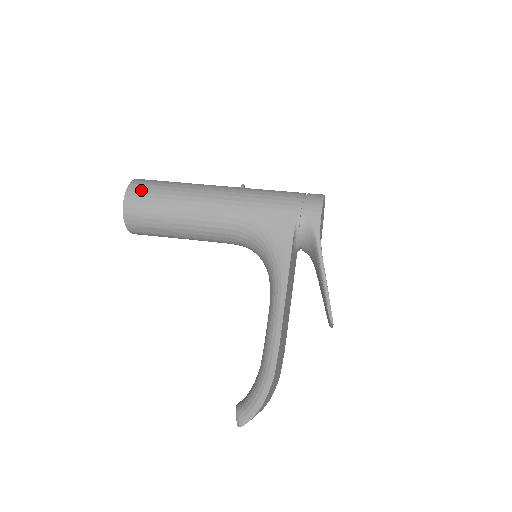
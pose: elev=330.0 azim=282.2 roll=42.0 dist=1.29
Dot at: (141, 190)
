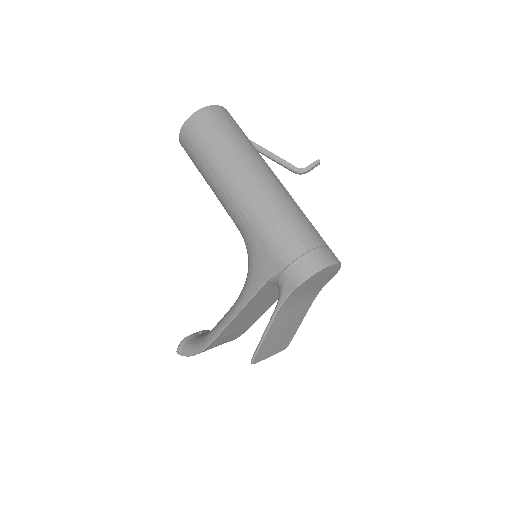
Dot at: (195, 131)
